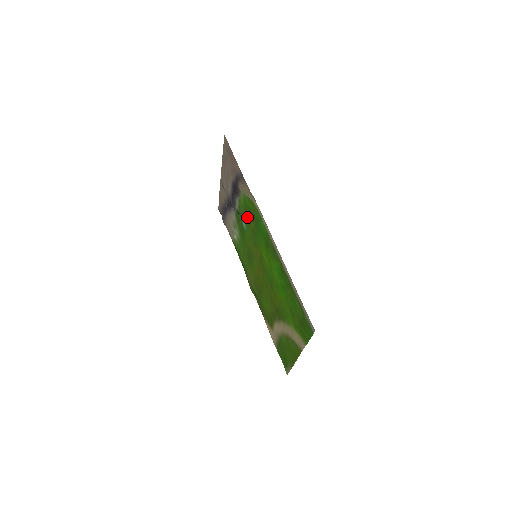
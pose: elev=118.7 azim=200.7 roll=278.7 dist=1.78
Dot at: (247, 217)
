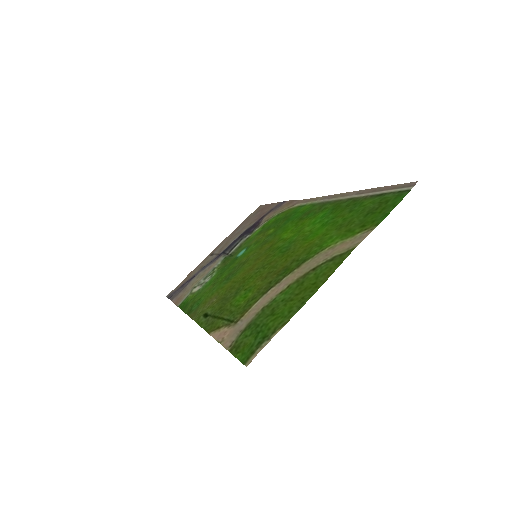
Dot at: (261, 234)
